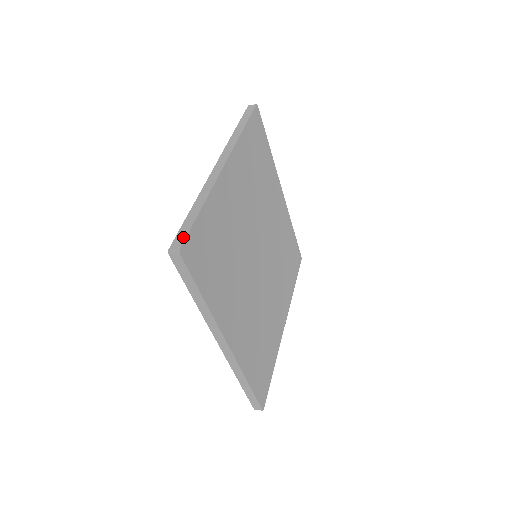
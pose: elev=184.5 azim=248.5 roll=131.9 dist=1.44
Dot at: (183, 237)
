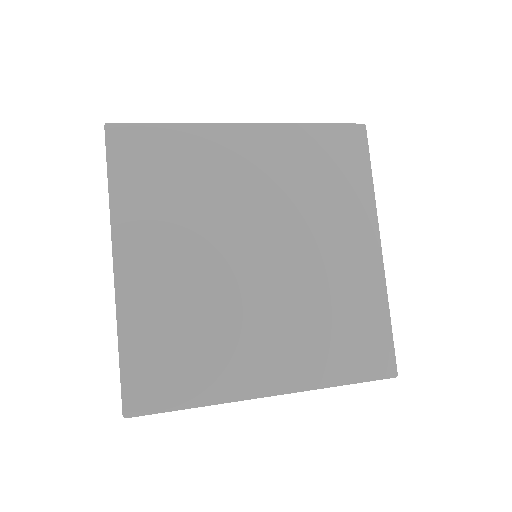
Dot at: (121, 397)
